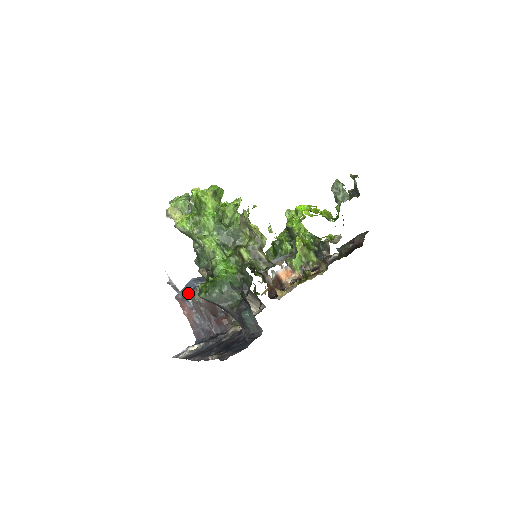
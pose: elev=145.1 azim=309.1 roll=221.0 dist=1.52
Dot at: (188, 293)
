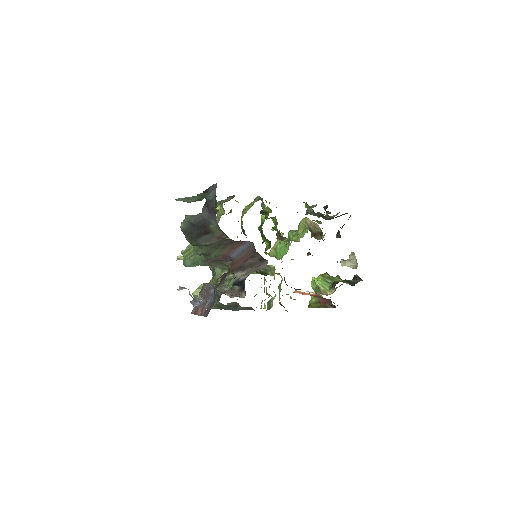
Dot at: occluded
